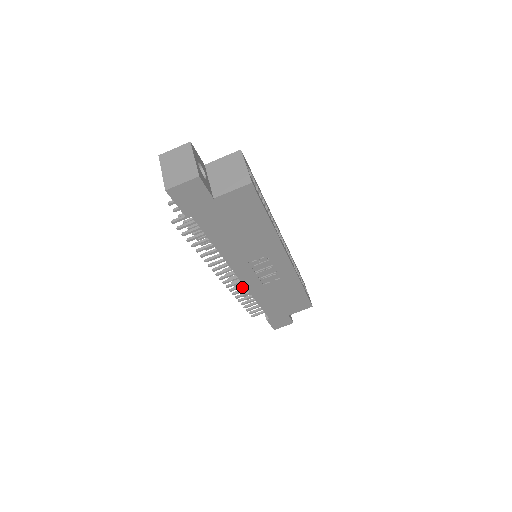
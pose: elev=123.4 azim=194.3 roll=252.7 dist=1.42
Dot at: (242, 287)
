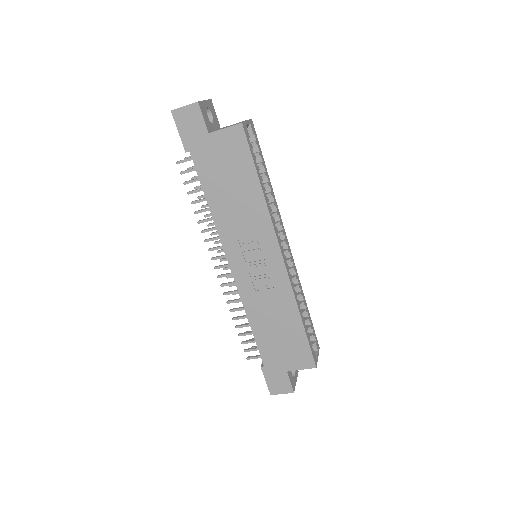
Dot at: occluded
